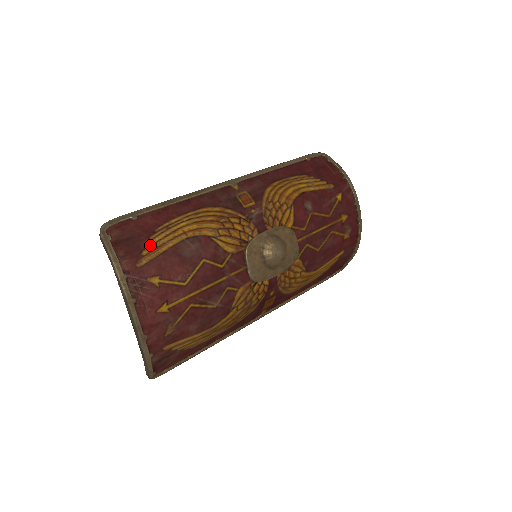
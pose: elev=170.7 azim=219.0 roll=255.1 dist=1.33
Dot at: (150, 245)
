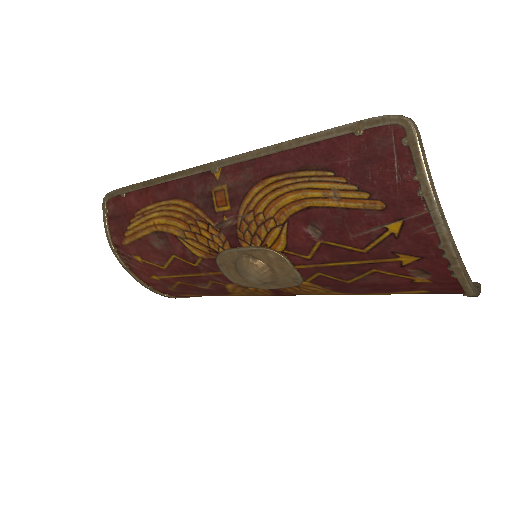
Dot at: (130, 229)
